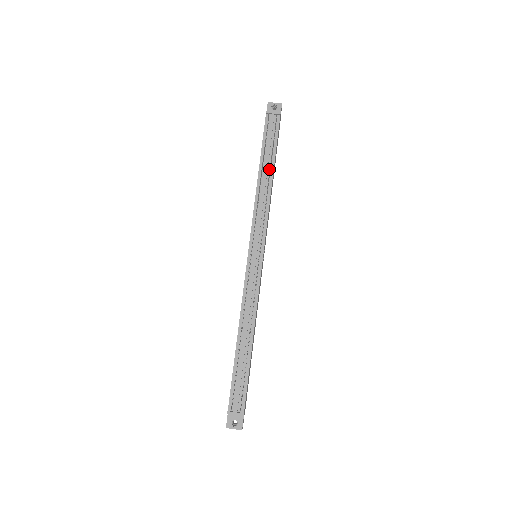
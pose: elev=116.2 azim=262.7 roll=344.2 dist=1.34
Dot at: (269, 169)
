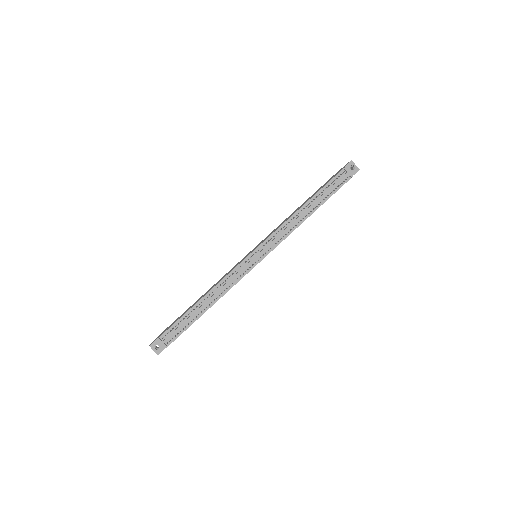
Dot at: (313, 208)
